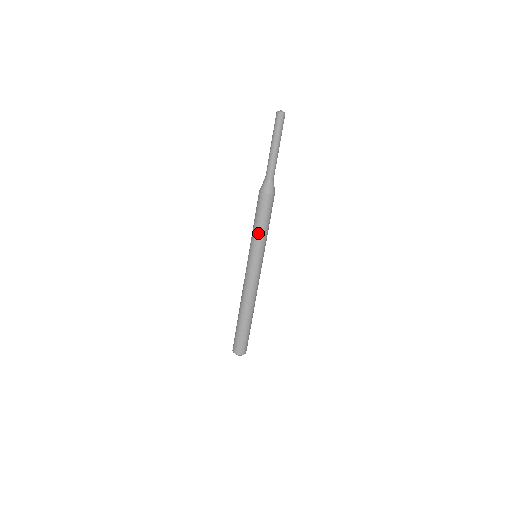
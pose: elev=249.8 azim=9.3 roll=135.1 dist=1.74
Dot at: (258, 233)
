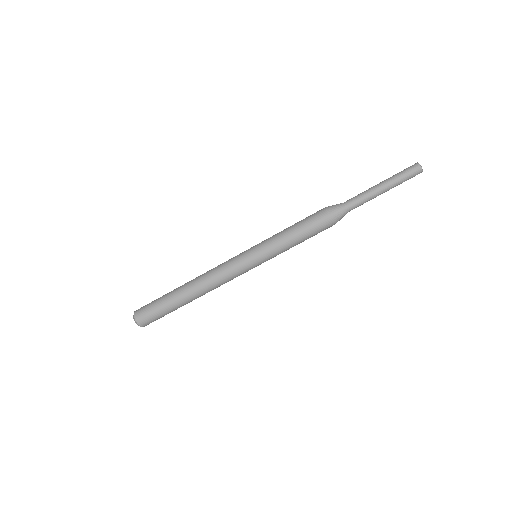
Dot at: (289, 248)
